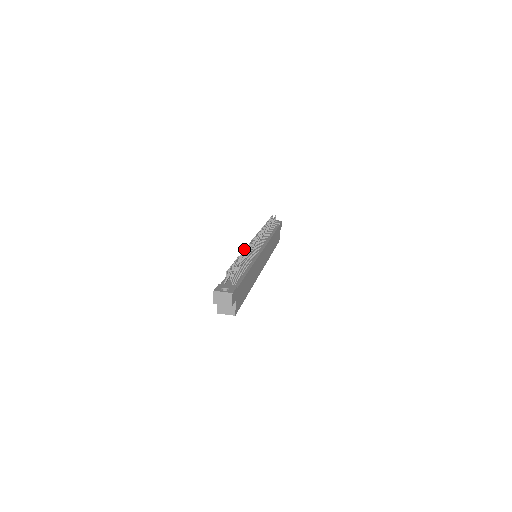
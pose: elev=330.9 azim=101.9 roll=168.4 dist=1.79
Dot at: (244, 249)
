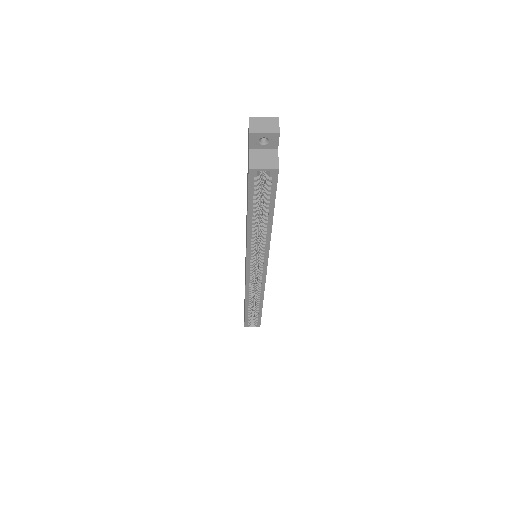
Dot at: occluded
